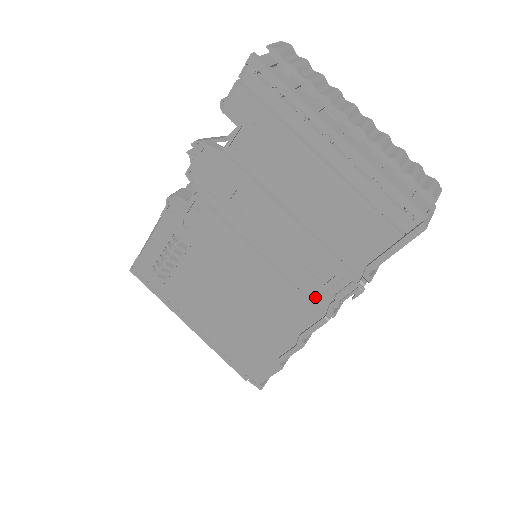
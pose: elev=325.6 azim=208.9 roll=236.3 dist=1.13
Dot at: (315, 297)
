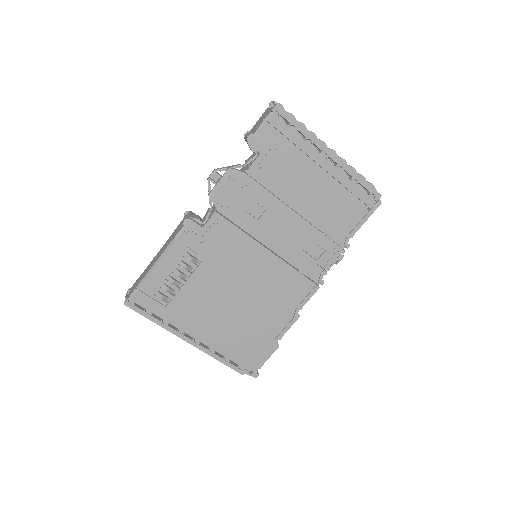
Dot at: (310, 271)
